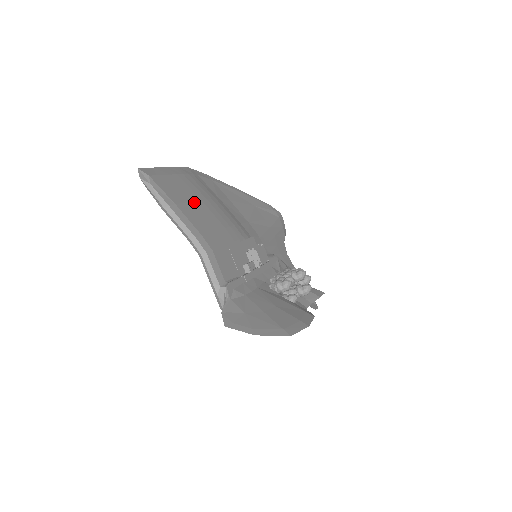
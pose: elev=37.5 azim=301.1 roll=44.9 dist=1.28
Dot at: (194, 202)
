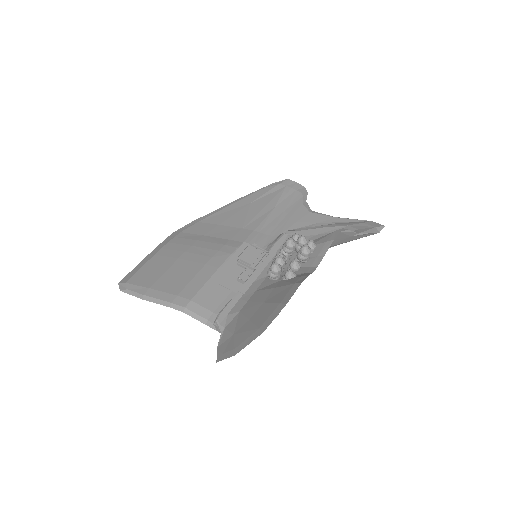
Dot at: (170, 268)
